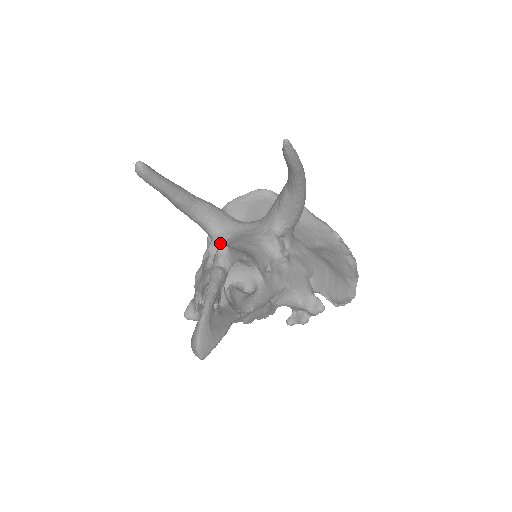
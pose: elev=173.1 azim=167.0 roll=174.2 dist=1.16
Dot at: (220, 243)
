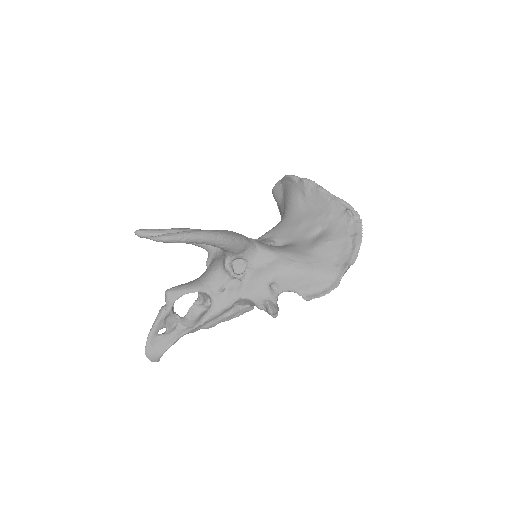
Dot at: (210, 262)
